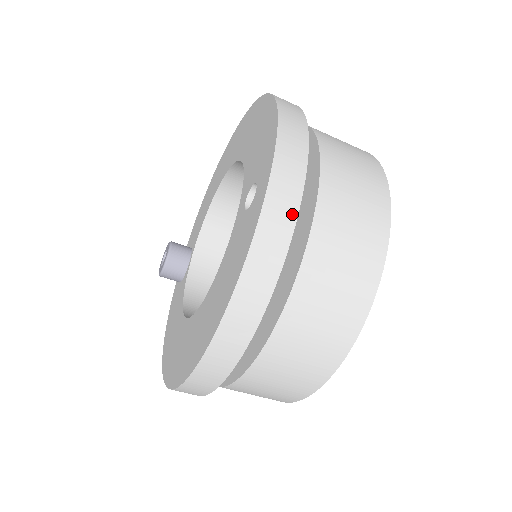
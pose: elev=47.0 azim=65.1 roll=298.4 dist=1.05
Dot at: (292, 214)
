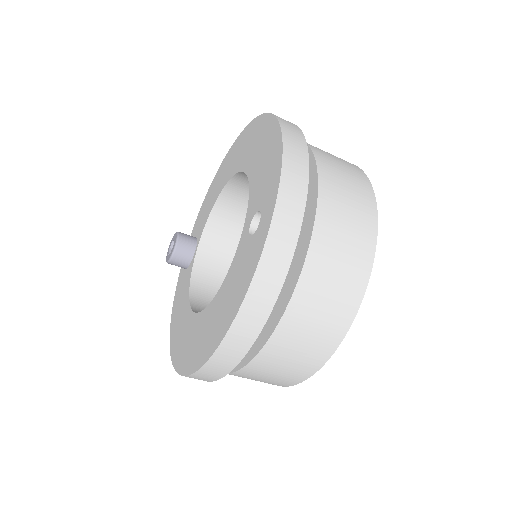
Dot at: (290, 248)
